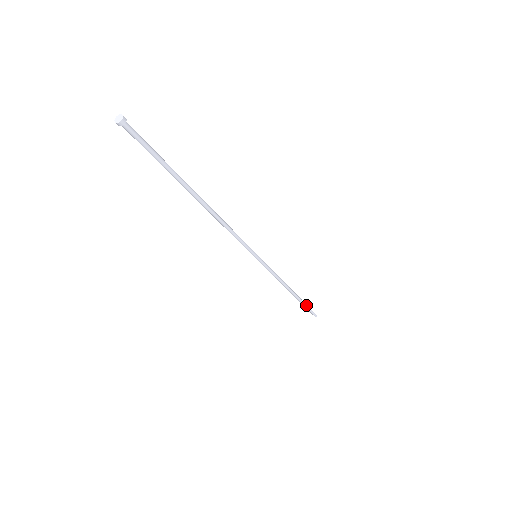
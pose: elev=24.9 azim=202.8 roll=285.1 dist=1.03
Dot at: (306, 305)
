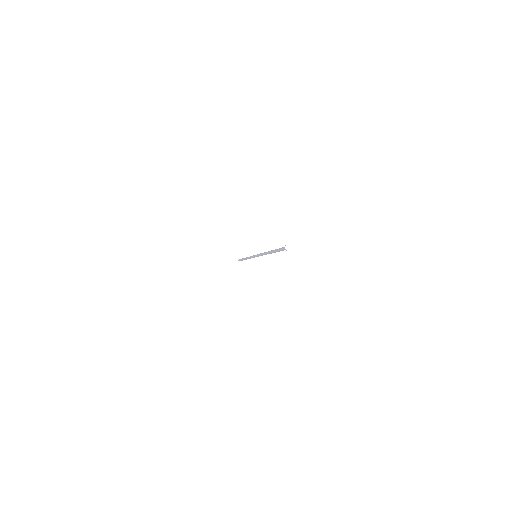
Dot at: (242, 260)
